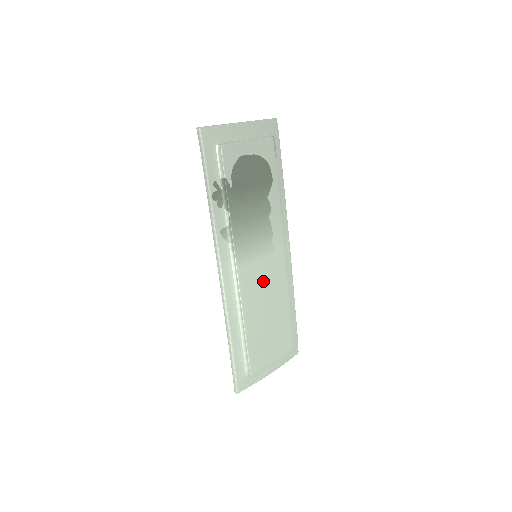
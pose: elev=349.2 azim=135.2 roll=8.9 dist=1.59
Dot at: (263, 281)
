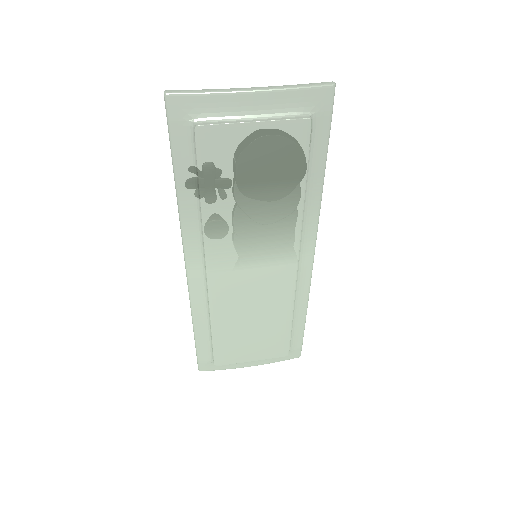
Dot at: (250, 290)
